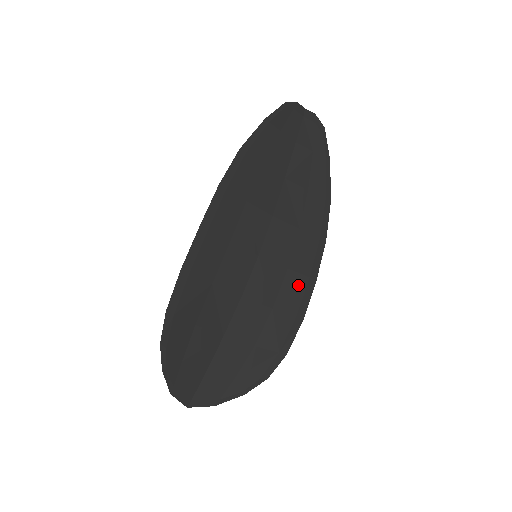
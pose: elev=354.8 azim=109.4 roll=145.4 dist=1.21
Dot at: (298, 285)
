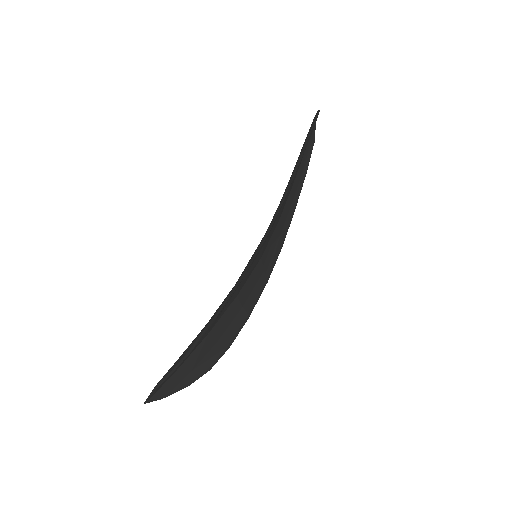
Dot at: (261, 286)
